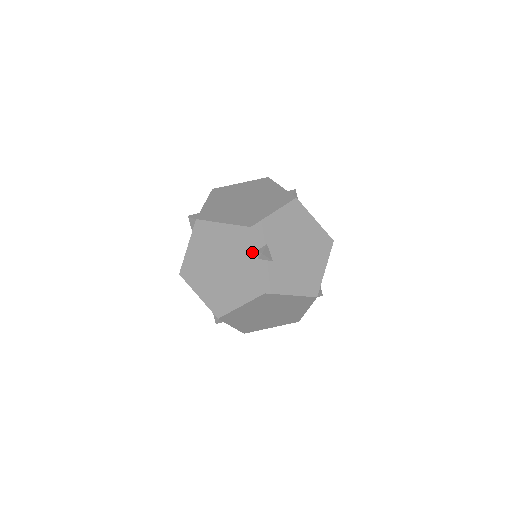
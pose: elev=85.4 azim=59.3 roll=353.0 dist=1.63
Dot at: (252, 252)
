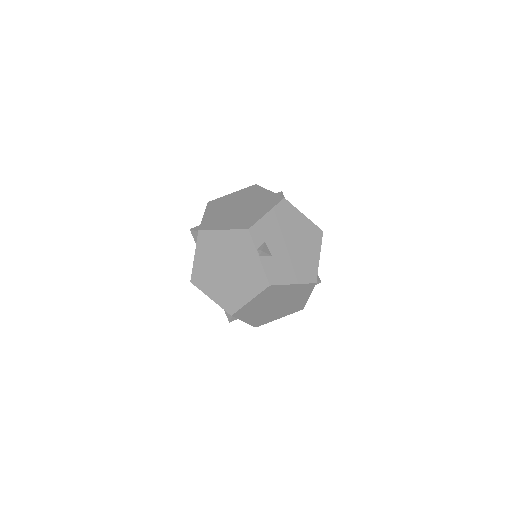
Dot at: (253, 251)
